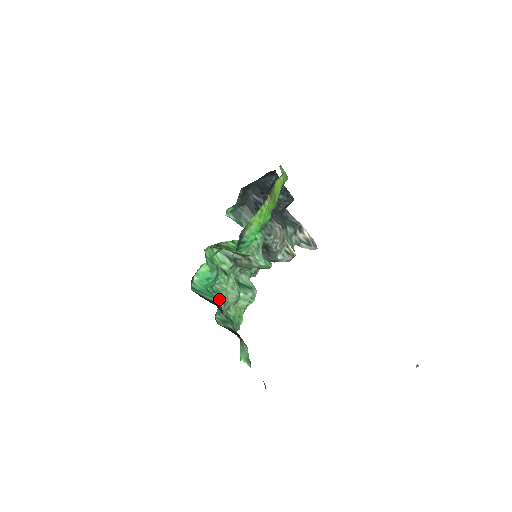
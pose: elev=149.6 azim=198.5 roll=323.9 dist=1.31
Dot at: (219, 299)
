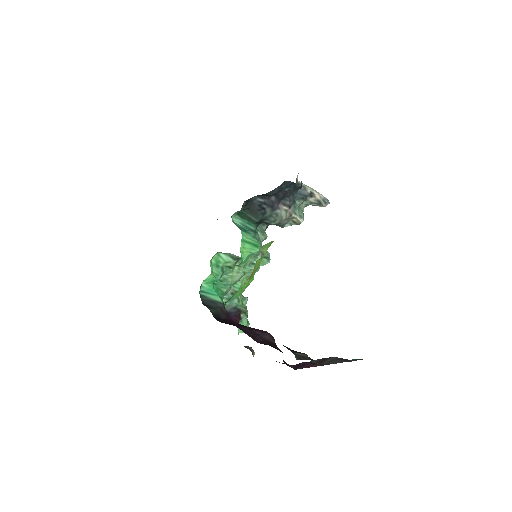
Dot at: (225, 285)
